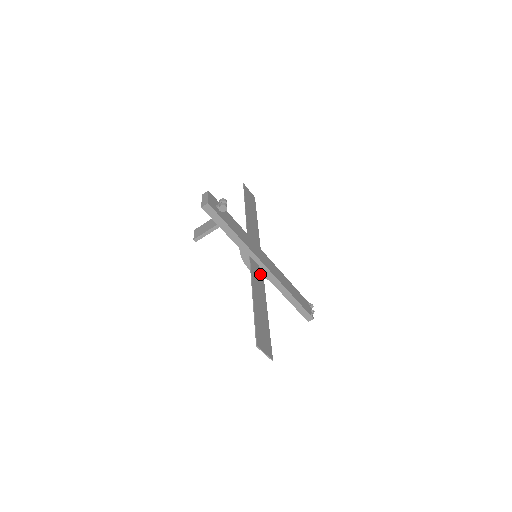
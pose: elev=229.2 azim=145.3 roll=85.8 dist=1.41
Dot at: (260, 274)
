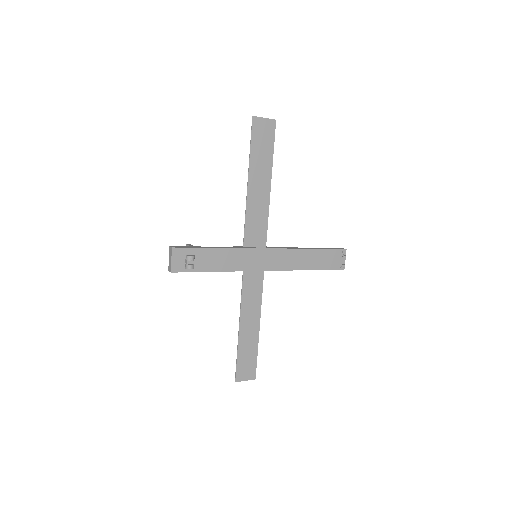
Dot at: (258, 282)
